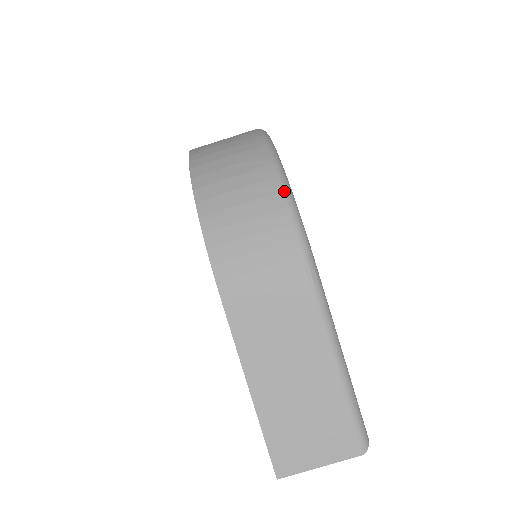
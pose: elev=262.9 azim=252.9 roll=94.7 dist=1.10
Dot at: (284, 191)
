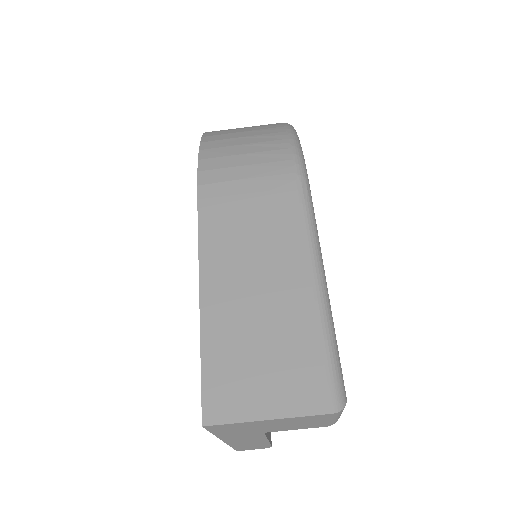
Dot at: (290, 132)
